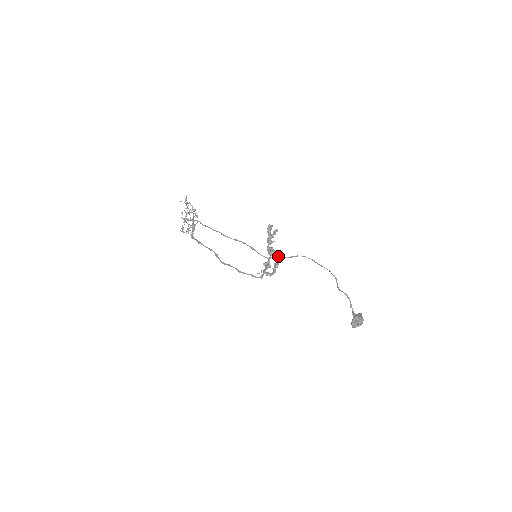
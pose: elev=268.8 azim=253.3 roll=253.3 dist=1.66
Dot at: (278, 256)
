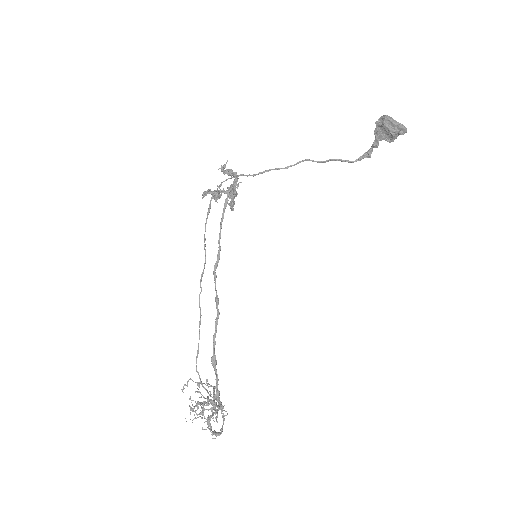
Dot at: occluded
